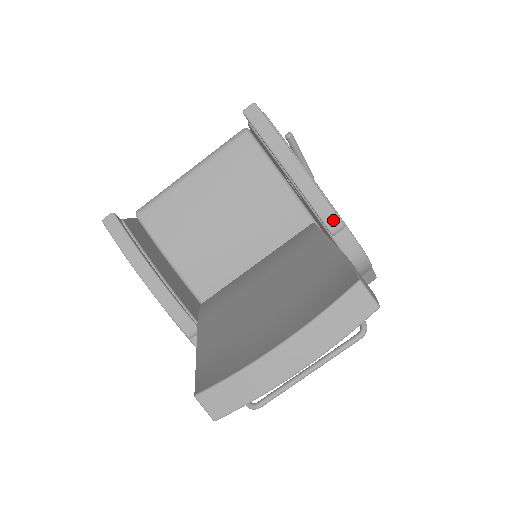
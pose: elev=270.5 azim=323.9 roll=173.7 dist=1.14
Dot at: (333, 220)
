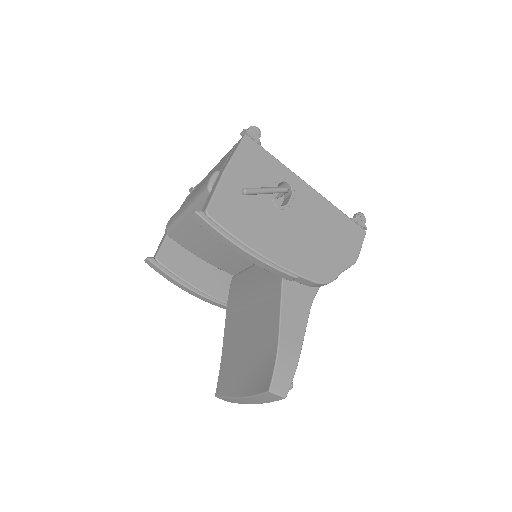
Dot at: (287, 276)
